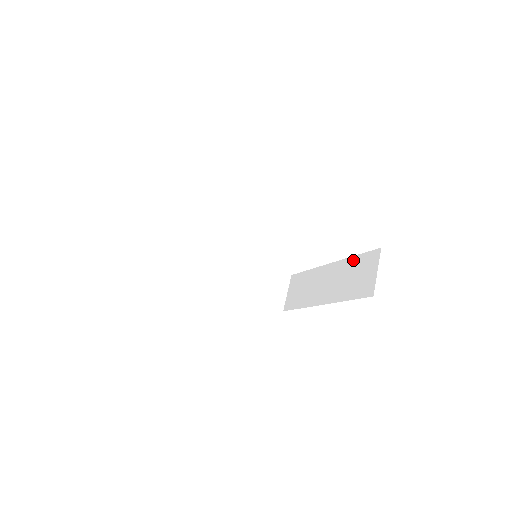
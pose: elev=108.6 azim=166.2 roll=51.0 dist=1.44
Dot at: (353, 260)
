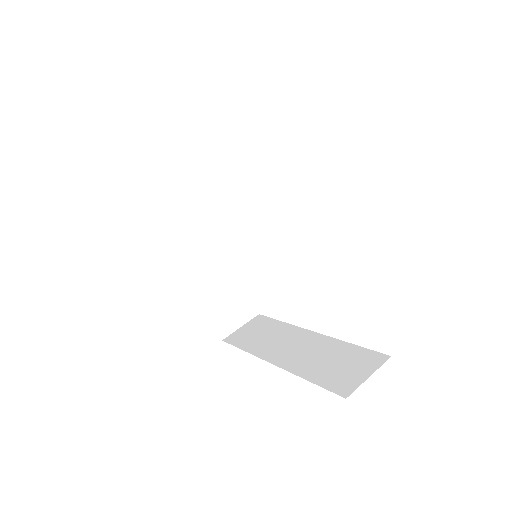
Dot at: (345, 346)
